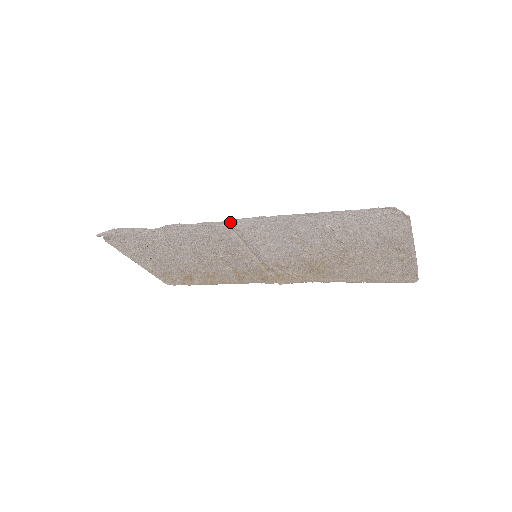
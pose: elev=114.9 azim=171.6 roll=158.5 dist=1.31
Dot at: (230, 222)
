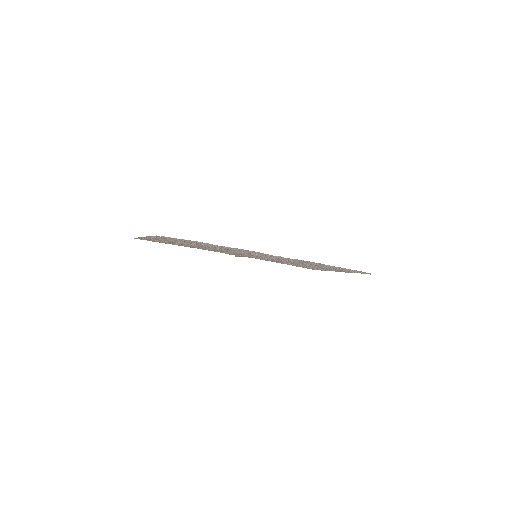
Dot at: (283, 257)
